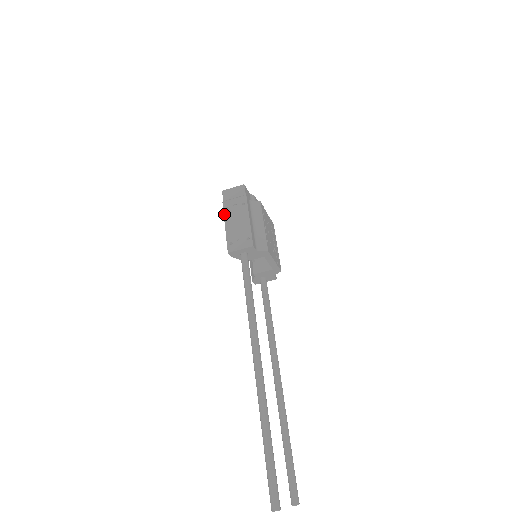
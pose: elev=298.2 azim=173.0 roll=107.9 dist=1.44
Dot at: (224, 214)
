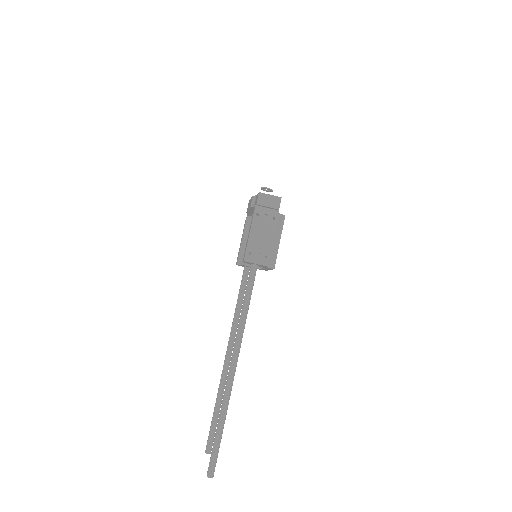
Dot at: (253, 219)
